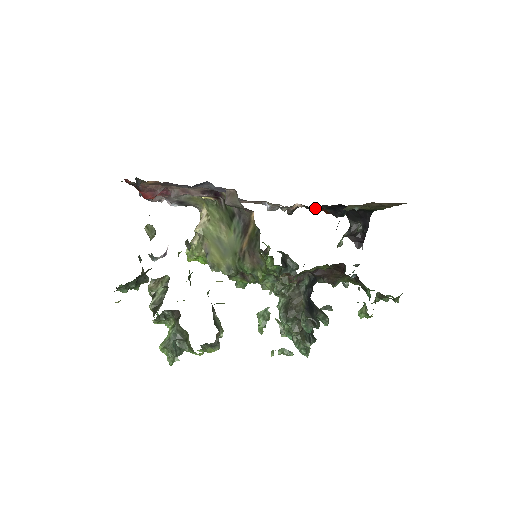
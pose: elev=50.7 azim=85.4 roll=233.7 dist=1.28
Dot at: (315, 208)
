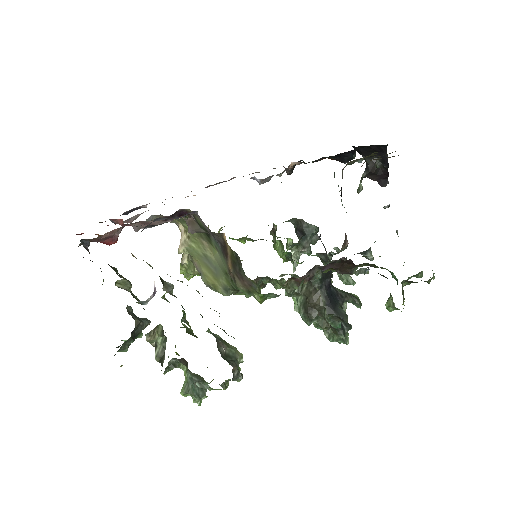
Dot at: (316, 160)
